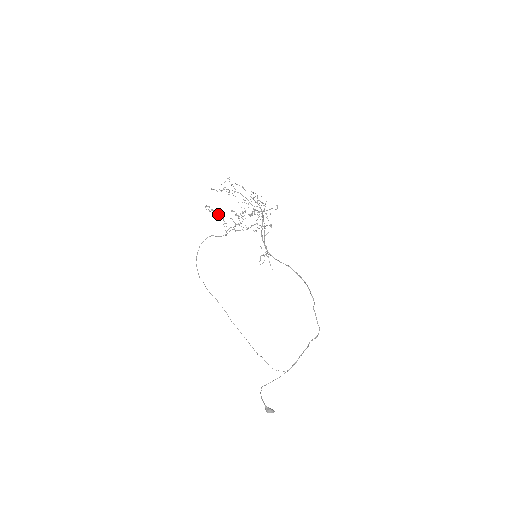
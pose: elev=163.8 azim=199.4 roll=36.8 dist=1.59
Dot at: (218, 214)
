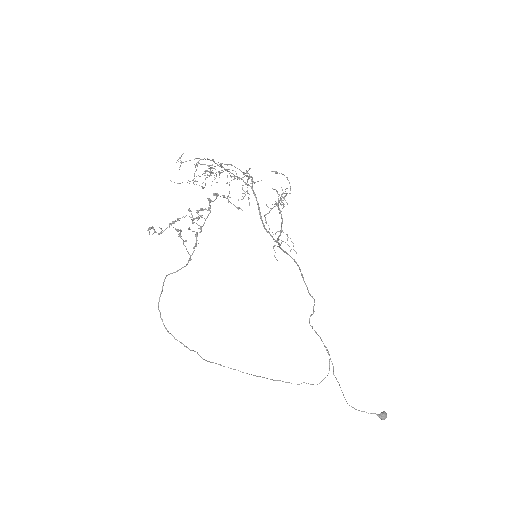
Dot at: (177, 229)
